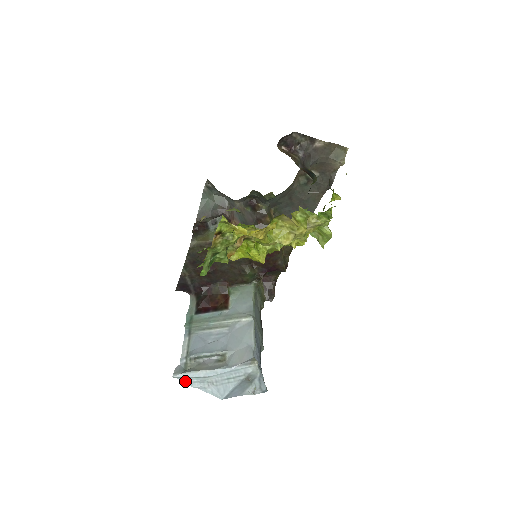
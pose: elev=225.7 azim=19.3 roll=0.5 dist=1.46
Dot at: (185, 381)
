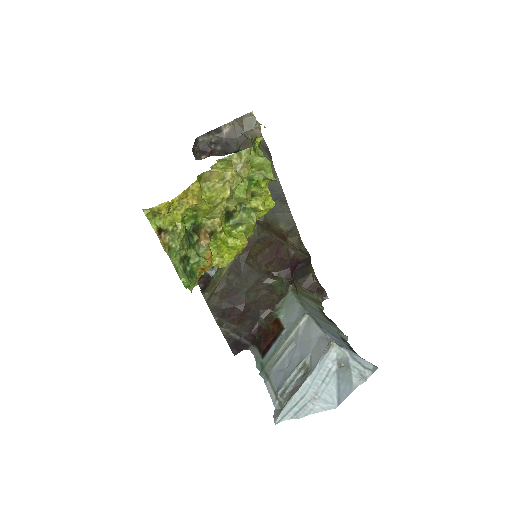
Dot at: (289, 418)
